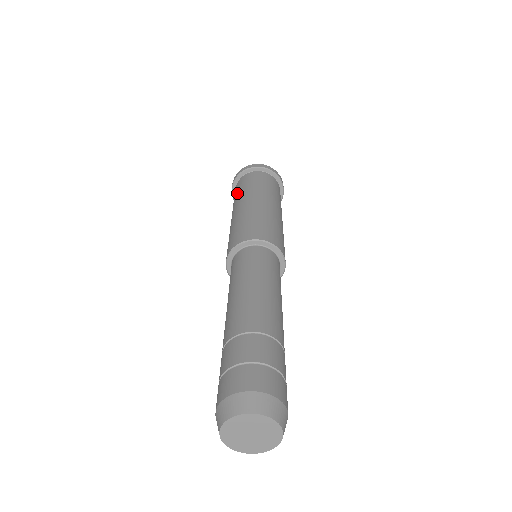
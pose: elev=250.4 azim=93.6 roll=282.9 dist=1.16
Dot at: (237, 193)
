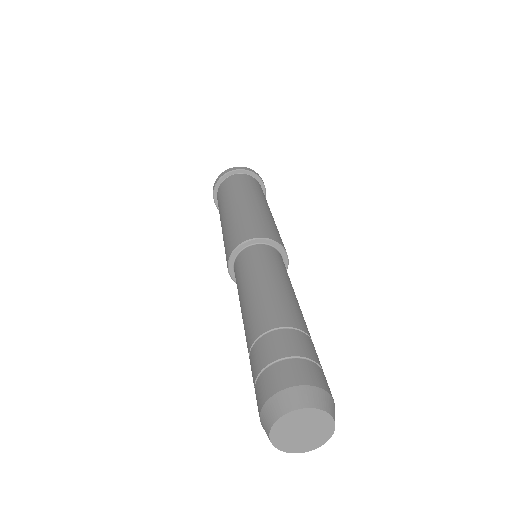
Dot at: (224, 194)
